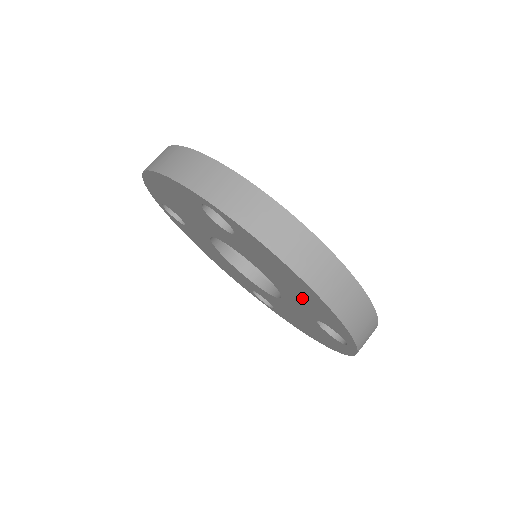
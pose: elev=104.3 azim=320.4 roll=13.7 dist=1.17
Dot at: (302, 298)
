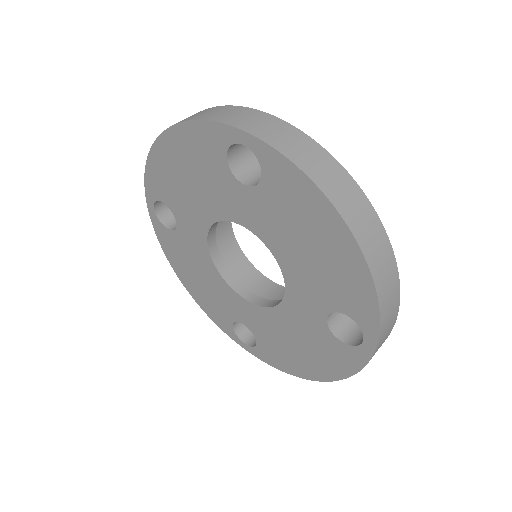
Dot at: (322, 269)
